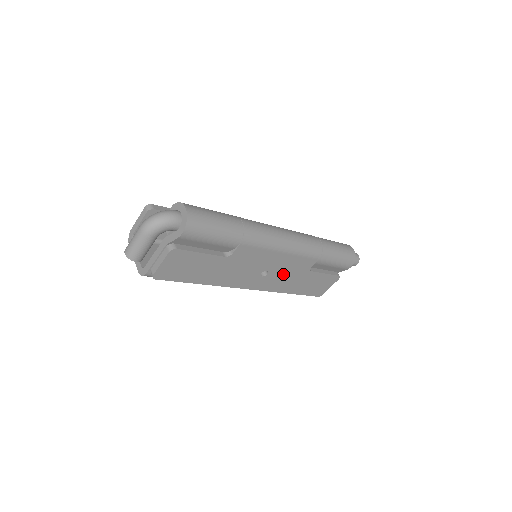
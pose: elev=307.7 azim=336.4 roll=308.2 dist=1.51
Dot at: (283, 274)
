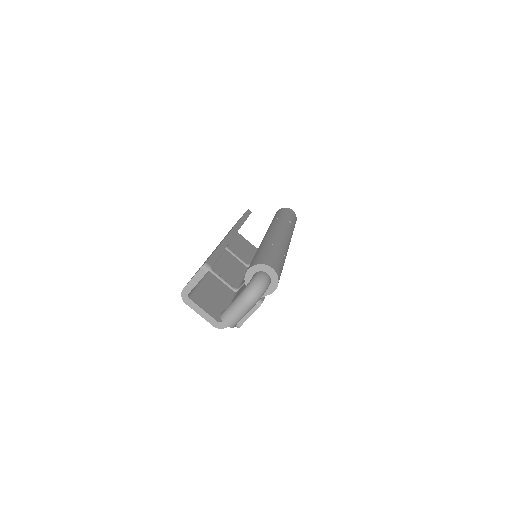
Dot at: occluded
